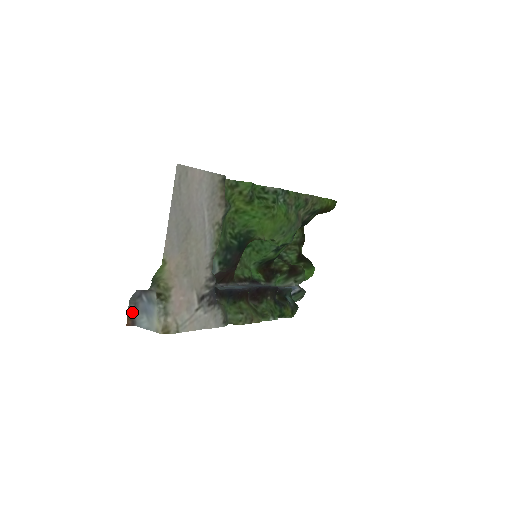
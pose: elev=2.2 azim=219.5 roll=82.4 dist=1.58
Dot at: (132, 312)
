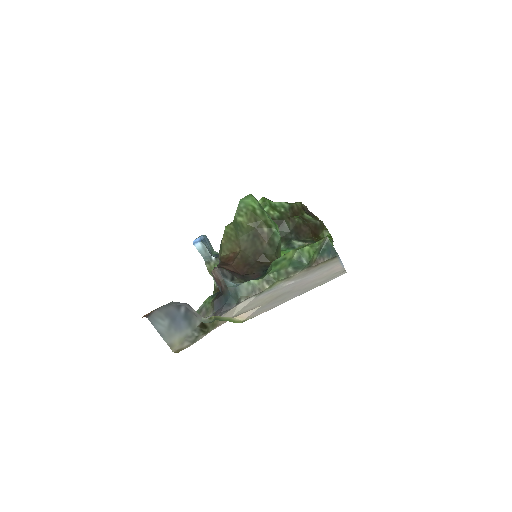
Dot at: (157, 308)
